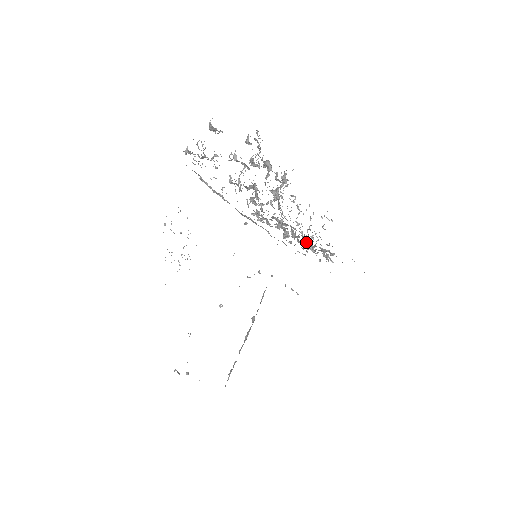
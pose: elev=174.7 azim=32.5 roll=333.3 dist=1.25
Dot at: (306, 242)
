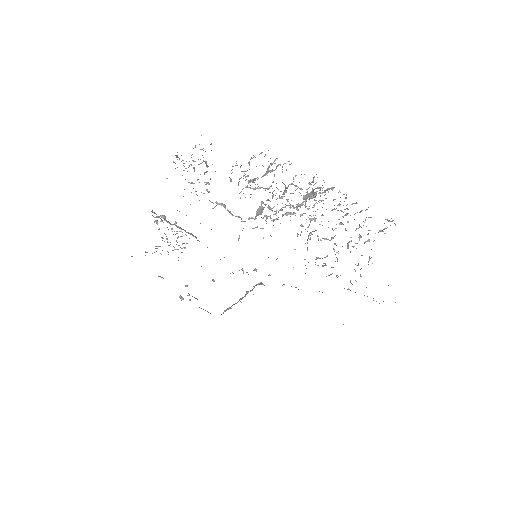
Dot at: occluded
